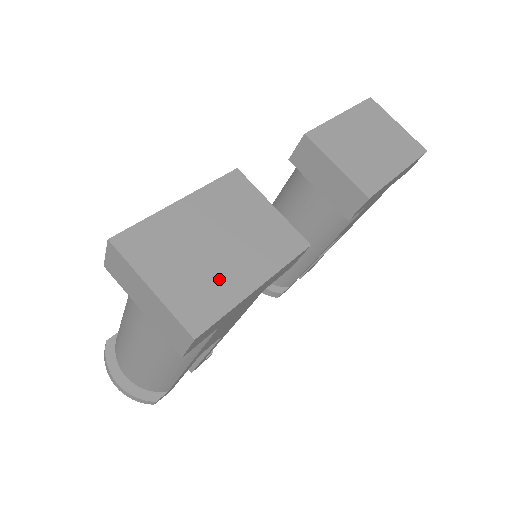
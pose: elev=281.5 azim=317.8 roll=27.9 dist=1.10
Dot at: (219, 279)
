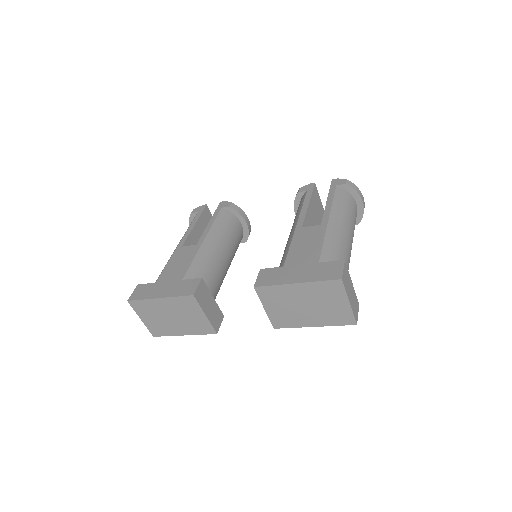
Dot at: (168, 327)
